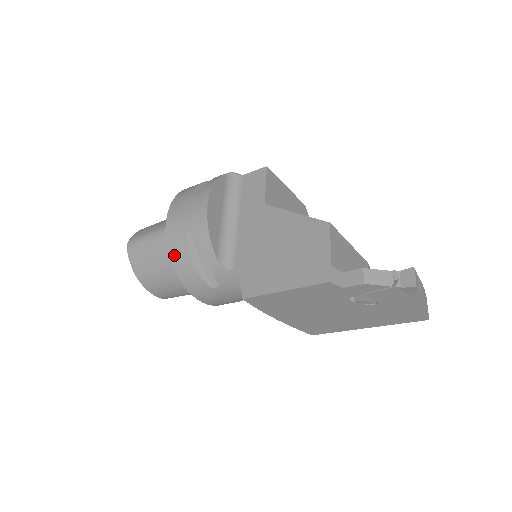
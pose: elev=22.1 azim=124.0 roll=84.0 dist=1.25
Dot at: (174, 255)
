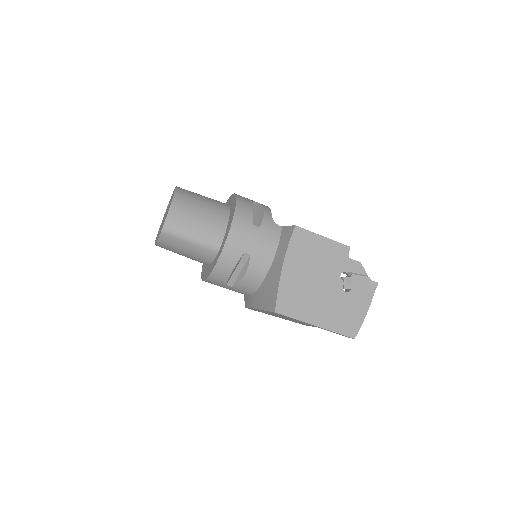
Dot at: (241, 198)
